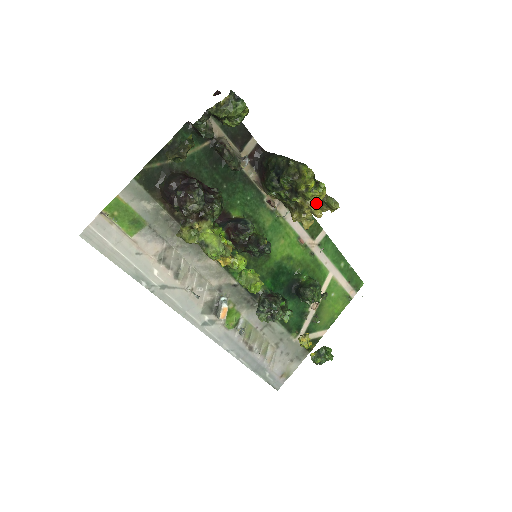
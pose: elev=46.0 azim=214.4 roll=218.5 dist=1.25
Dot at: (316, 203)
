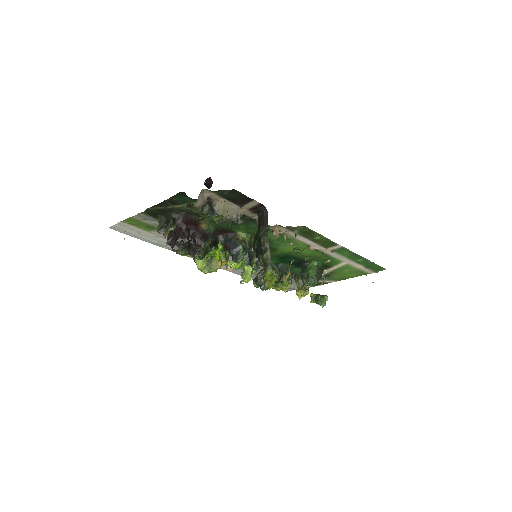
Dot at: occluded
